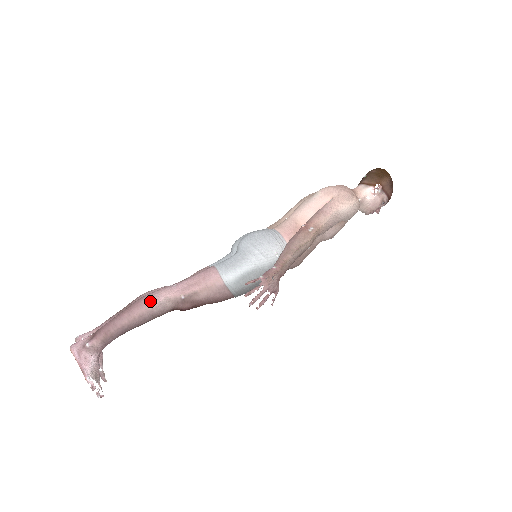
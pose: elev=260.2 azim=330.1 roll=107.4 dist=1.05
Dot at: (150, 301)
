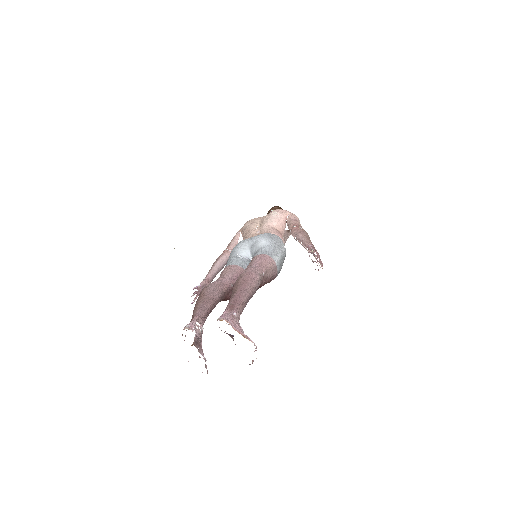
Dot at: (255, 274)
